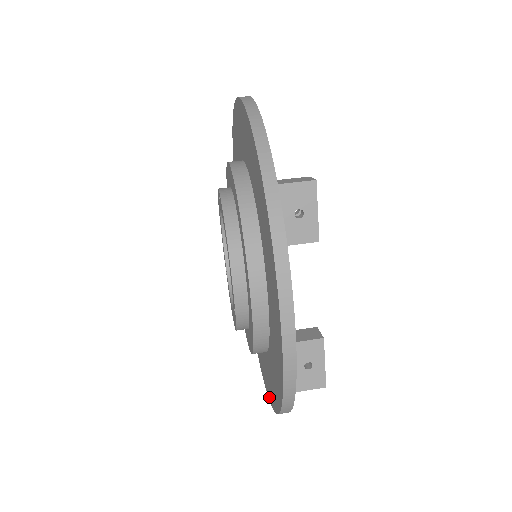
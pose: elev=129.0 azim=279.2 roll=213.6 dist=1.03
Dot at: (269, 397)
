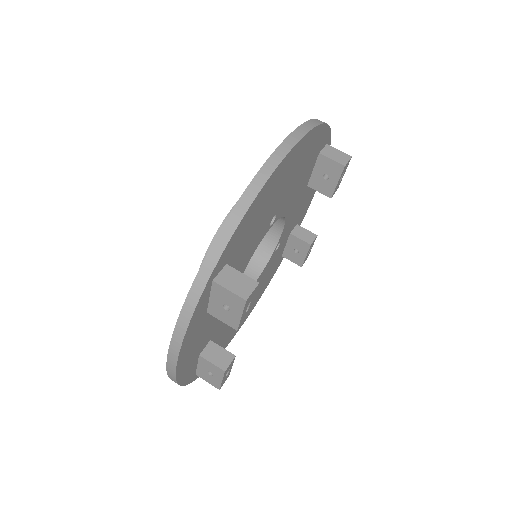
Dot at: occluded
